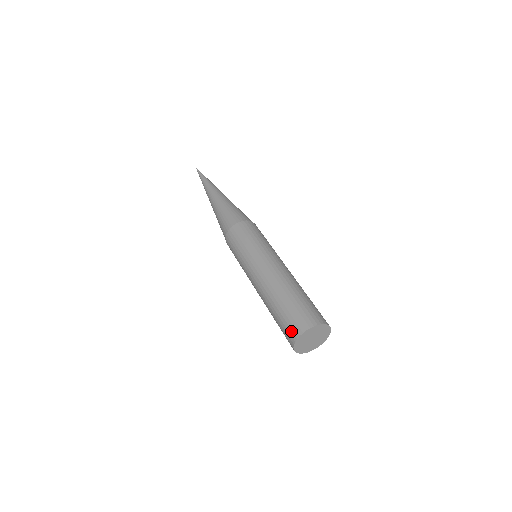
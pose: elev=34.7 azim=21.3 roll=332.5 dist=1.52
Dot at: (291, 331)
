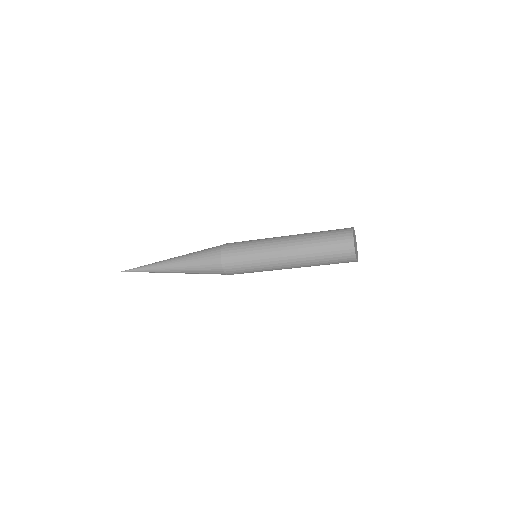
Dot at: (344, 240)
